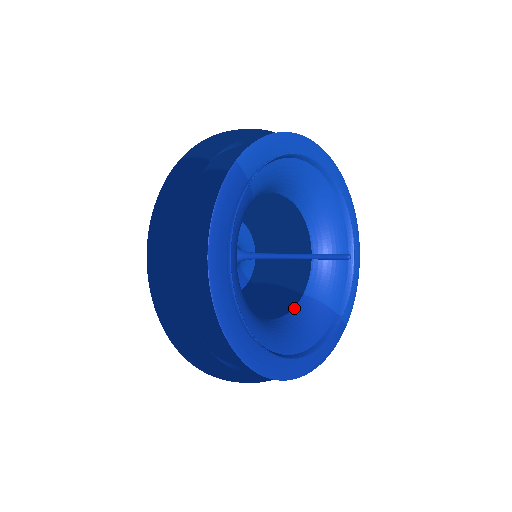
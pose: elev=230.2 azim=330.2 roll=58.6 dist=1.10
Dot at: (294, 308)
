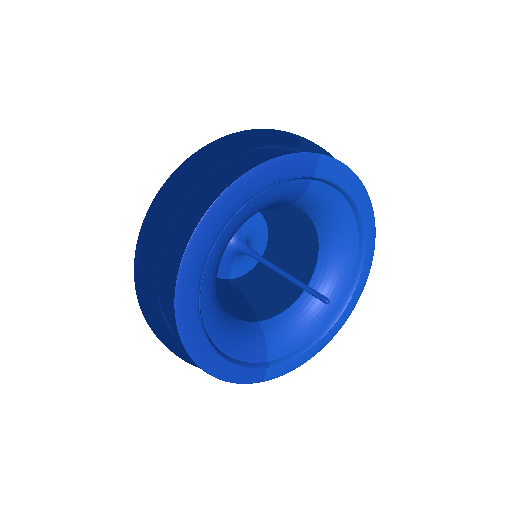
Dot at: (242, 320)
